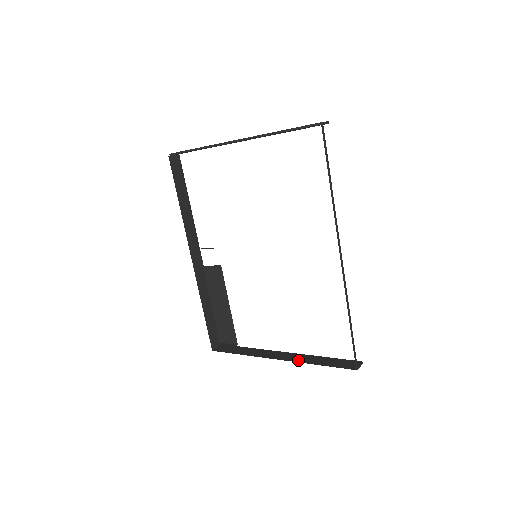
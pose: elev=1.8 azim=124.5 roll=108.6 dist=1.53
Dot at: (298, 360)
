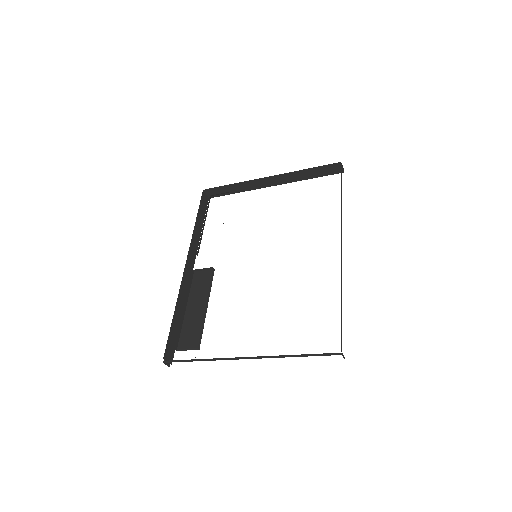
Dot at: occluded
